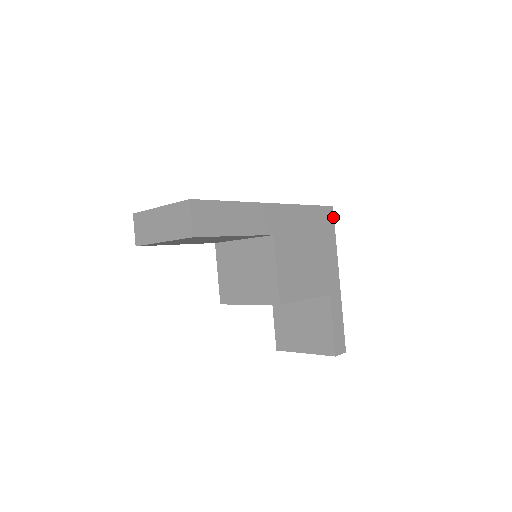
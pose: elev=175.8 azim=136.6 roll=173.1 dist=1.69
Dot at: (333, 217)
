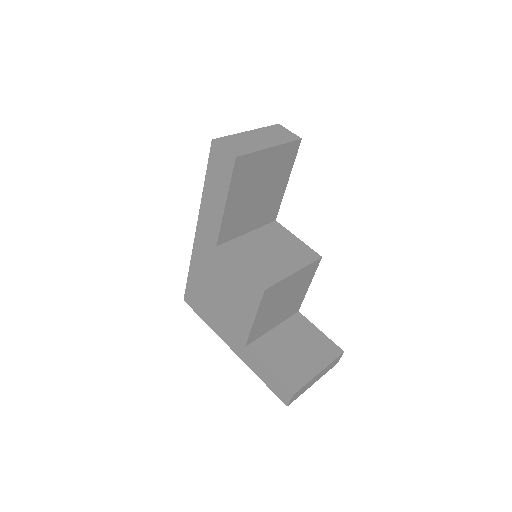
Dot at: occluded
